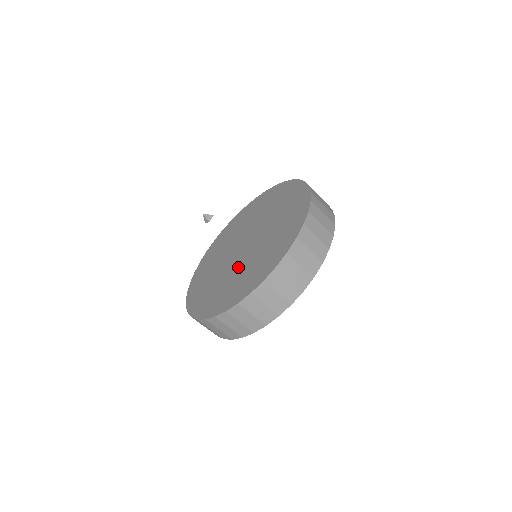
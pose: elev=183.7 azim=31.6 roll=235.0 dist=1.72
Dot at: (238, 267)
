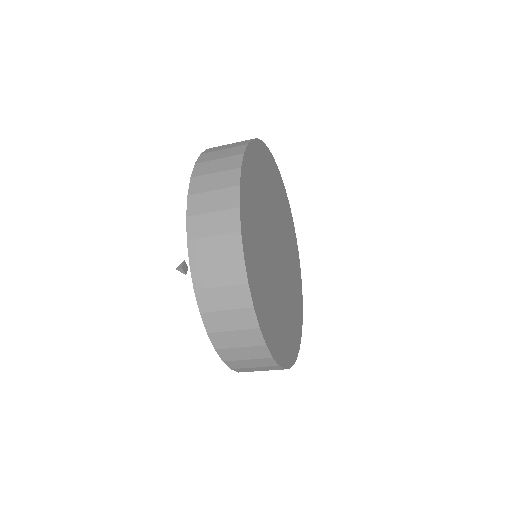
Dot at: occluded
